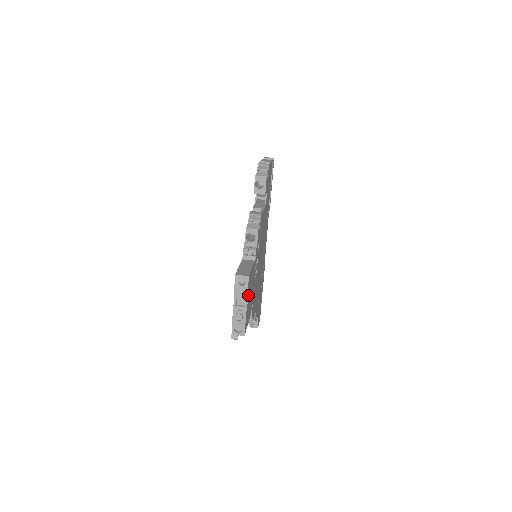
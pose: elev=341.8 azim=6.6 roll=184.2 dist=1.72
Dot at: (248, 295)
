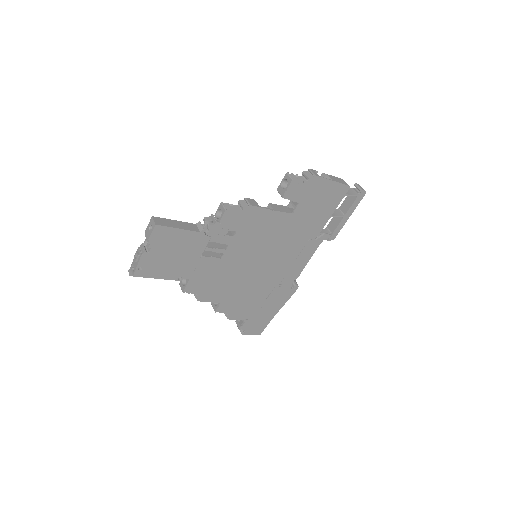
Dot at: (156, 245)
